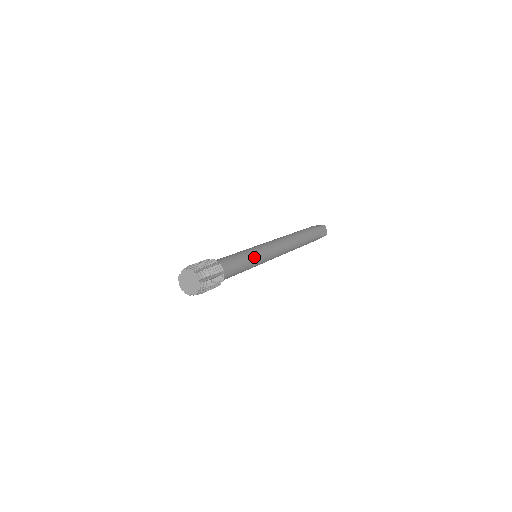
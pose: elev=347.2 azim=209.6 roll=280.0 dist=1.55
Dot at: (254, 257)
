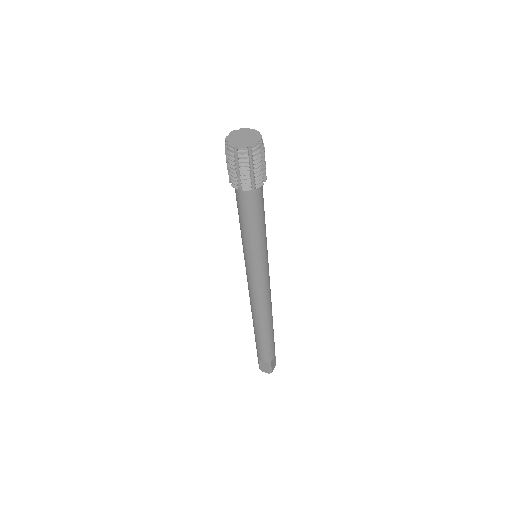
Dot at: (266, 241)
